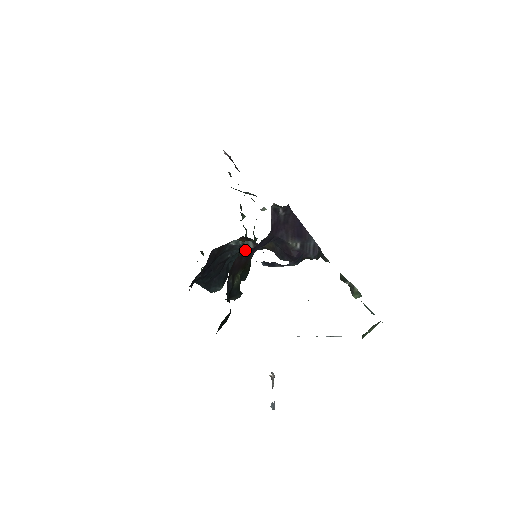
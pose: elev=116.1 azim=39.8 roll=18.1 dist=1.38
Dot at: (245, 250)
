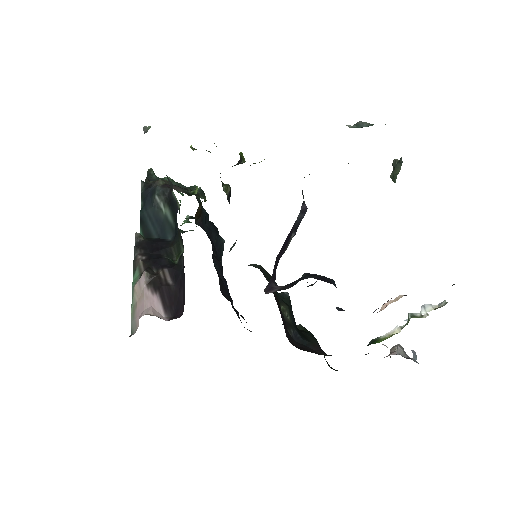
Dot at: (198, 198)
